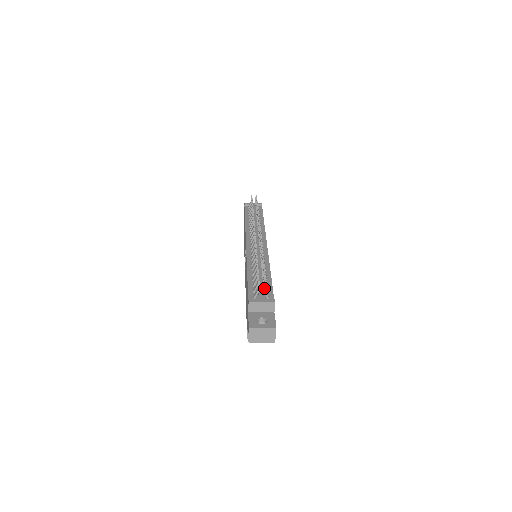
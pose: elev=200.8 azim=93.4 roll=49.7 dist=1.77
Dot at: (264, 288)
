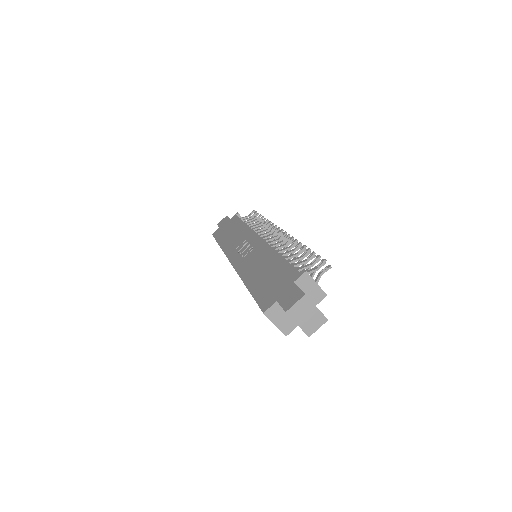
Dot at: (323, 272)
